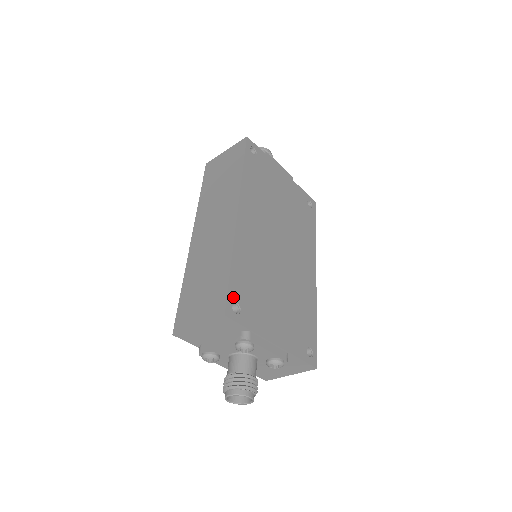
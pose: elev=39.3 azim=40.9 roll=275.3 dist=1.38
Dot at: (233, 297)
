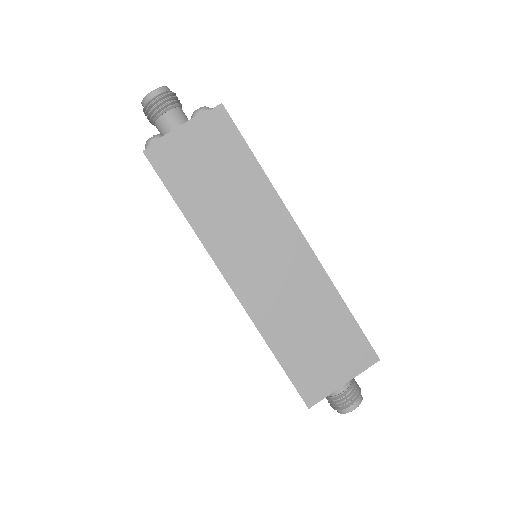
Dot at: occluded
